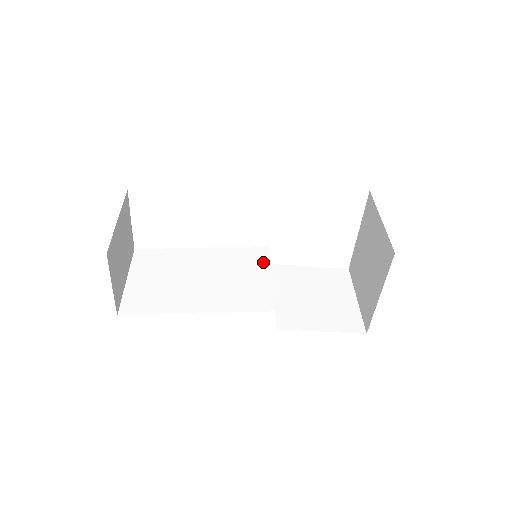
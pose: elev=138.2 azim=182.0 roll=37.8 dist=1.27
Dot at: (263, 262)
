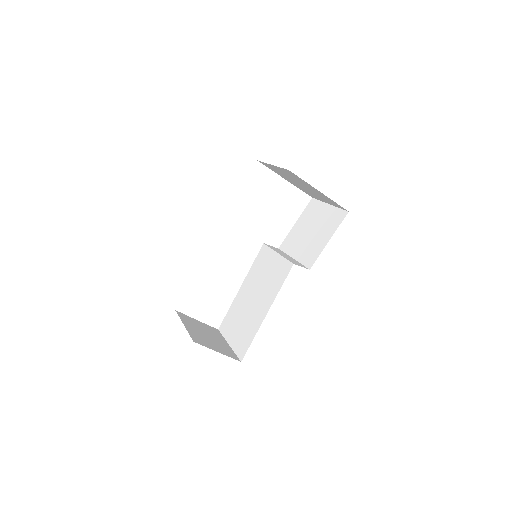
Dot at: (268, 253)
